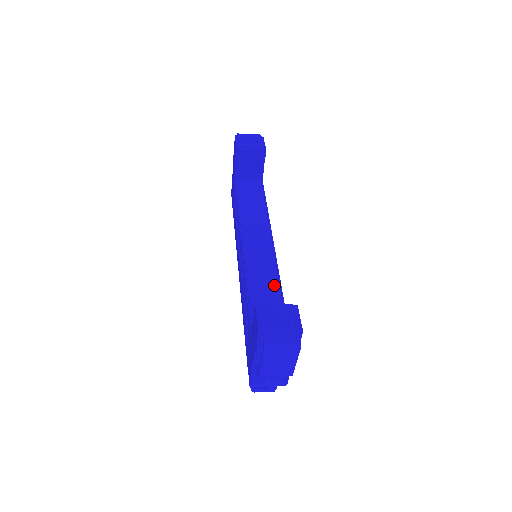
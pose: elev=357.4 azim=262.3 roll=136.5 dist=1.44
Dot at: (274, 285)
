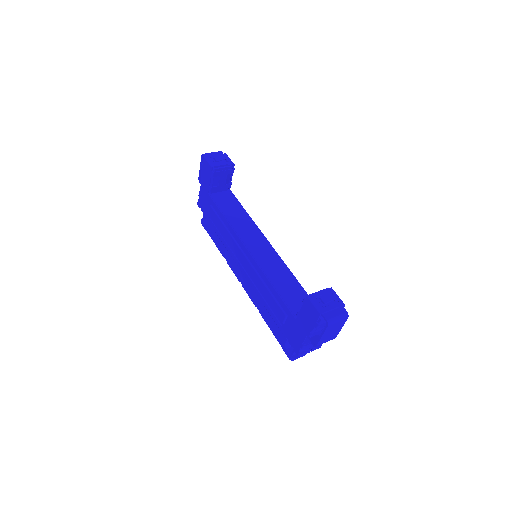
Dot at: (289, 276)
